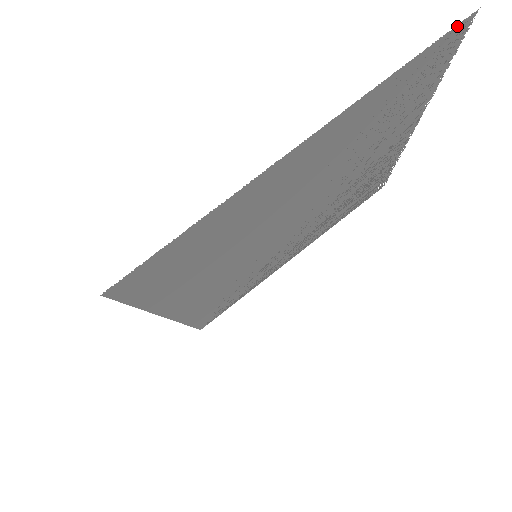
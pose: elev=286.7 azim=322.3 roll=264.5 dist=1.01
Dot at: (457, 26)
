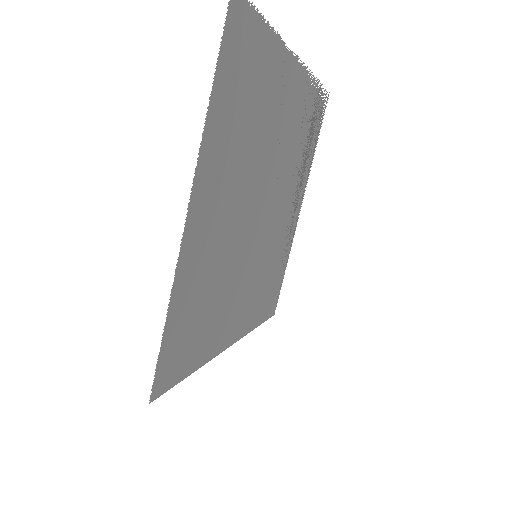
Dot at: (227, 14)
